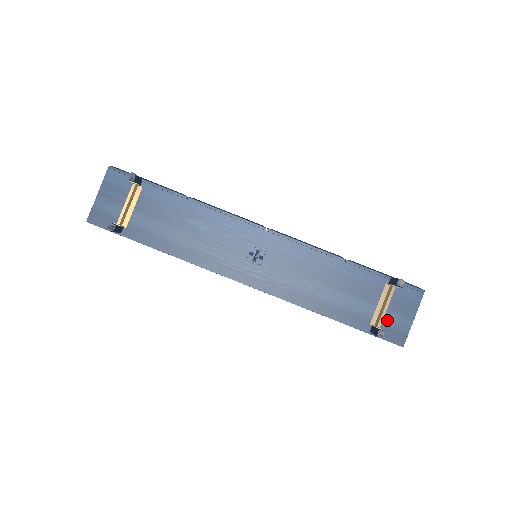
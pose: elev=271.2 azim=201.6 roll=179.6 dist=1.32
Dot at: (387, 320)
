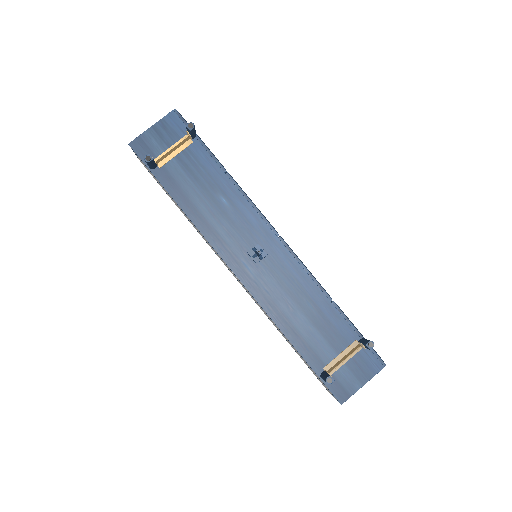
Dot at: (340, 373)
